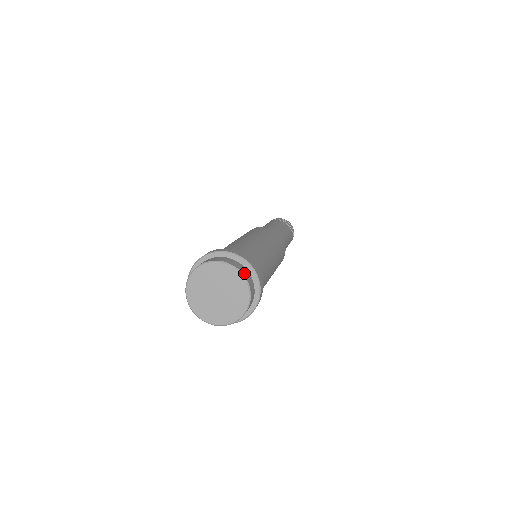
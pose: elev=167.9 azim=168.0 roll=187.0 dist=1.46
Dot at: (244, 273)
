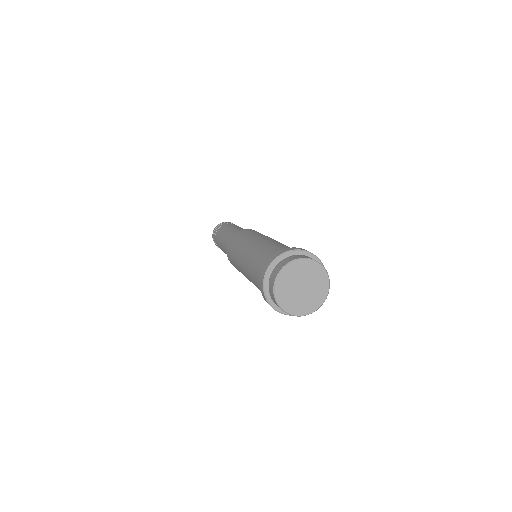
Dot at: (328, 288)
